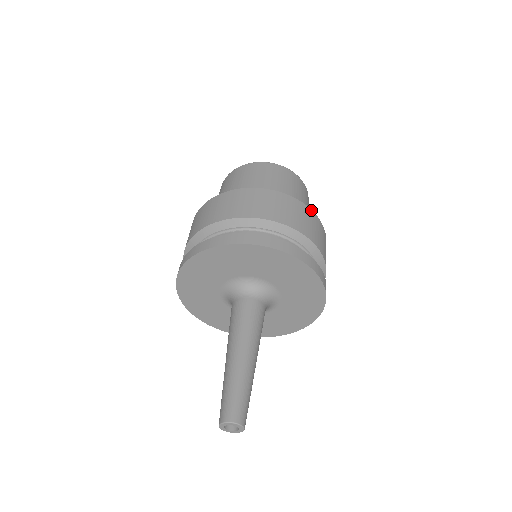
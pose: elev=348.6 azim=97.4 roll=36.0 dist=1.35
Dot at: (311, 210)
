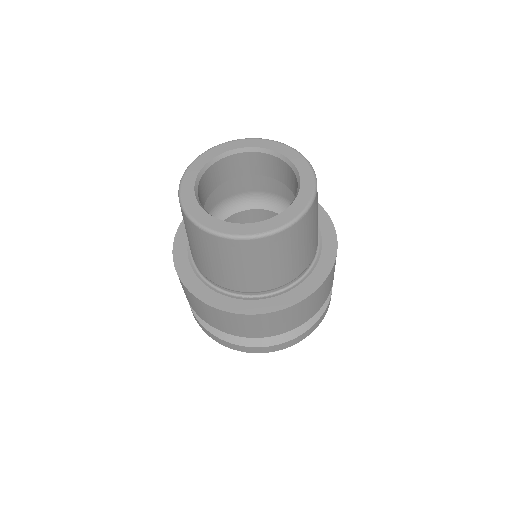
Dot at: (337, 248)
